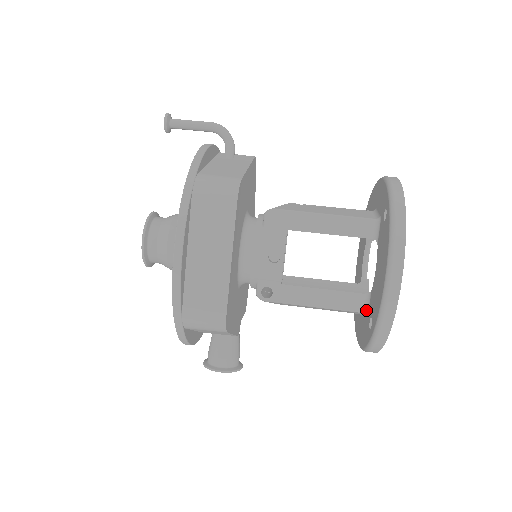
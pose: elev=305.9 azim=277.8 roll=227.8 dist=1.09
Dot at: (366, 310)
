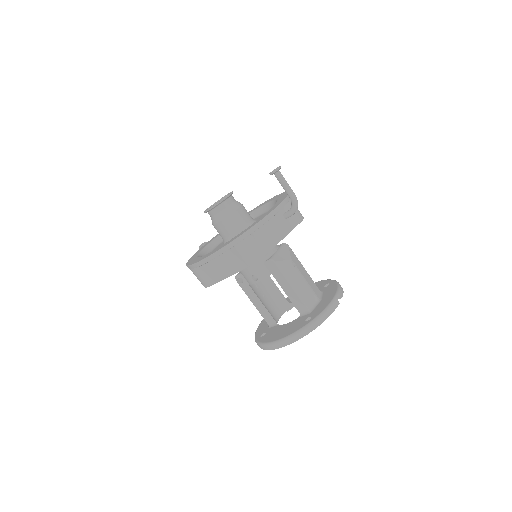
Dot at: (270, 326)
